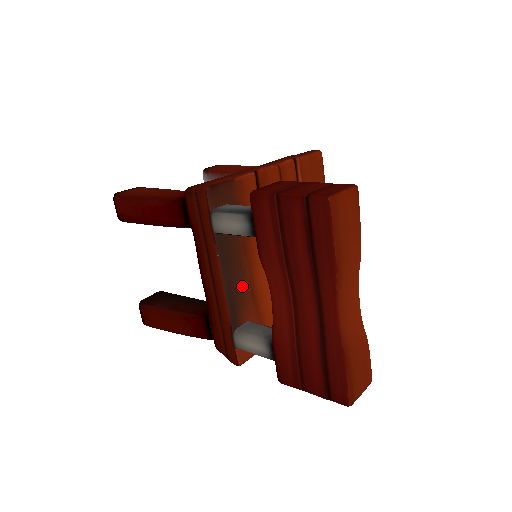
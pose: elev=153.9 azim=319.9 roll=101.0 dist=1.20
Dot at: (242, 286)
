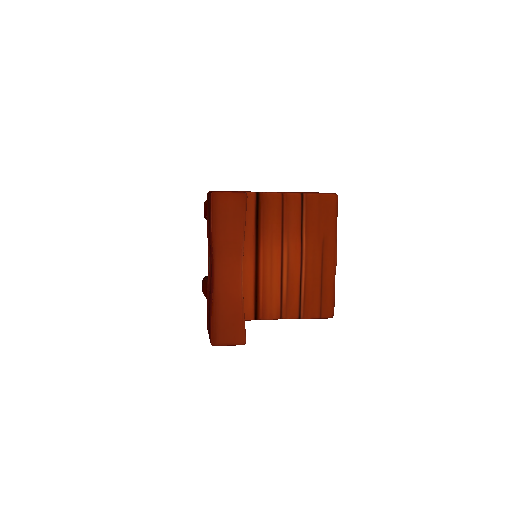
Dot at: occluded
